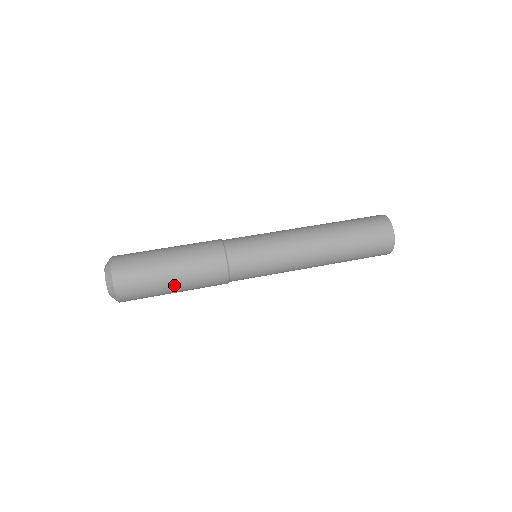
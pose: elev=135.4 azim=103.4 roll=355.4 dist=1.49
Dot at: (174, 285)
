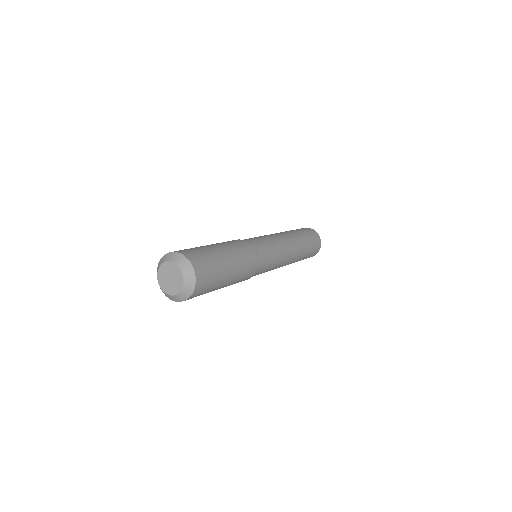
Dot at: (225, 285)
